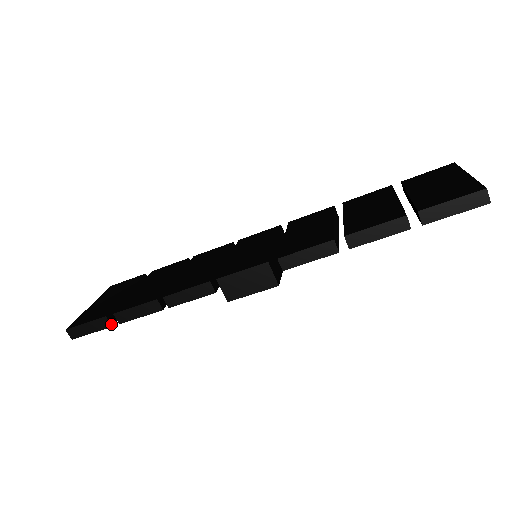
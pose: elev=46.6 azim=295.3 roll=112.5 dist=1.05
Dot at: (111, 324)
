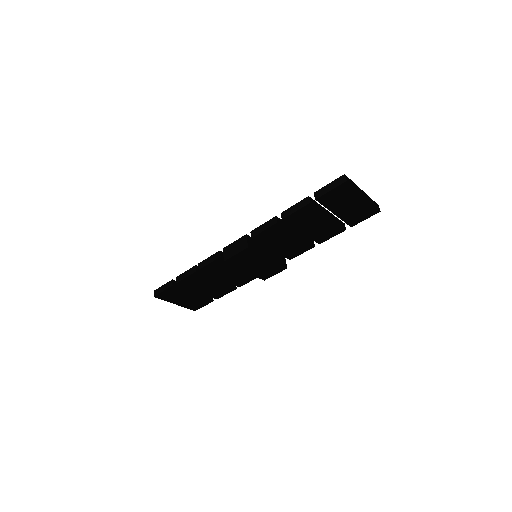
Dot at: (173, 284)
